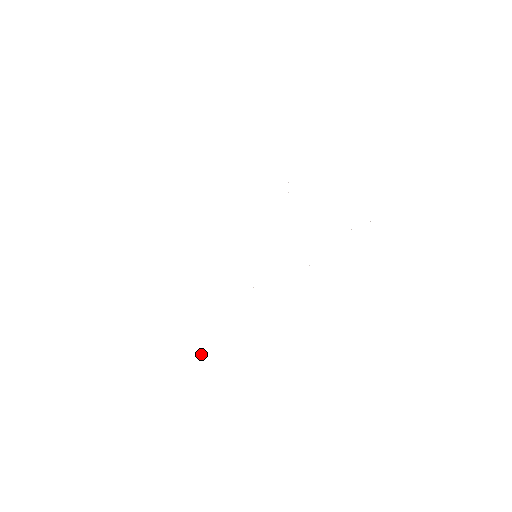
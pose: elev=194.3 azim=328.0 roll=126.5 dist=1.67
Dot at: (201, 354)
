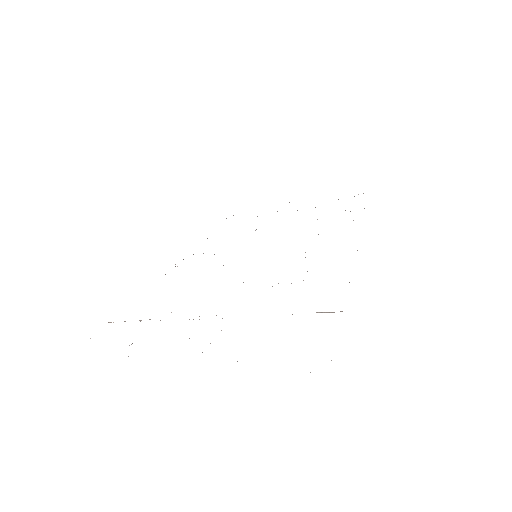
Dot at: occluded
